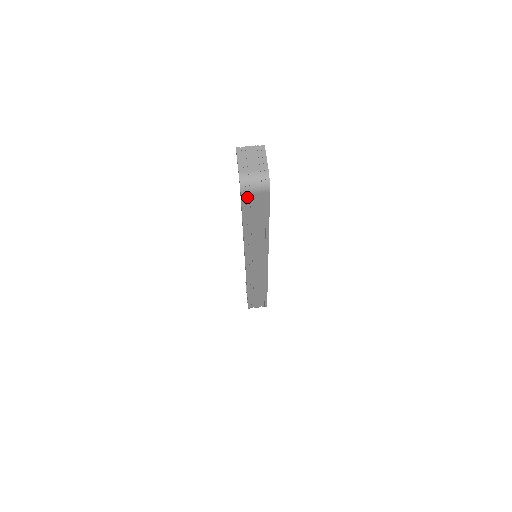
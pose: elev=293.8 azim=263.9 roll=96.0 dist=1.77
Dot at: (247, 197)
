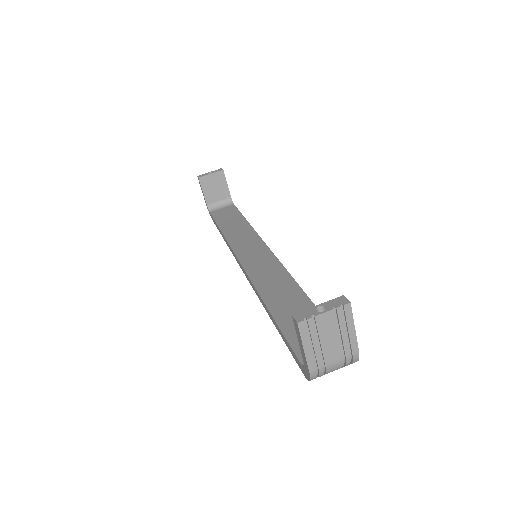
Dot at: occluded
